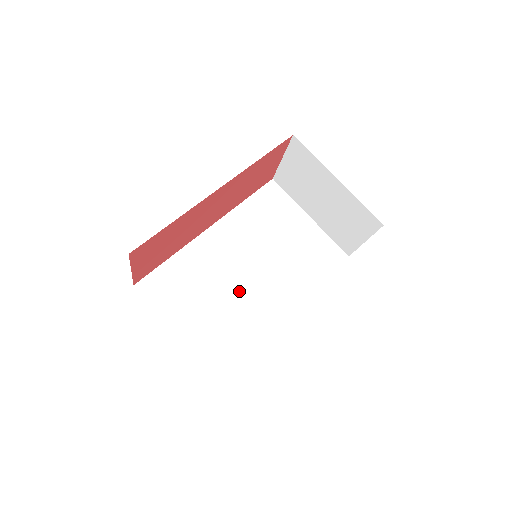
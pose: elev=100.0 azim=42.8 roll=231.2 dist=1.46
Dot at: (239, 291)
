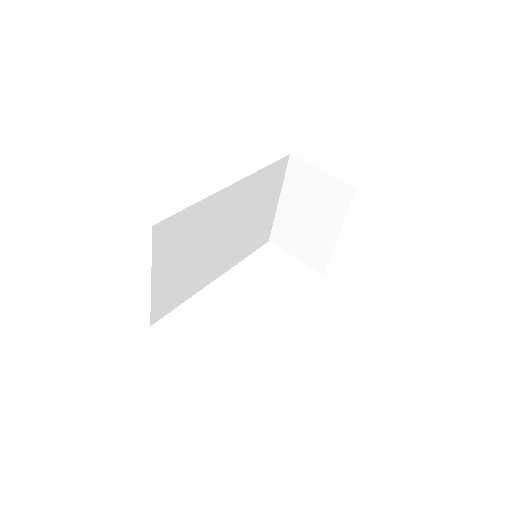
Dot at: (208, 253)
